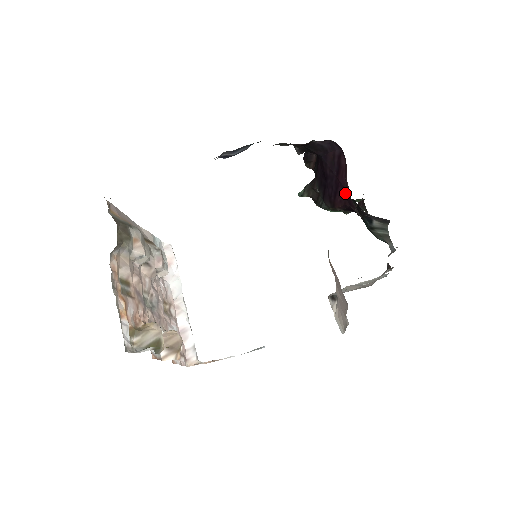
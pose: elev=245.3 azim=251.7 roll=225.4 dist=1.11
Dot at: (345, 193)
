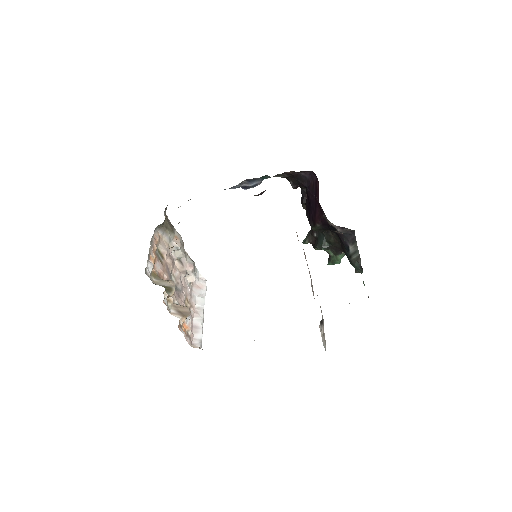
Dot at: (319, 208)
